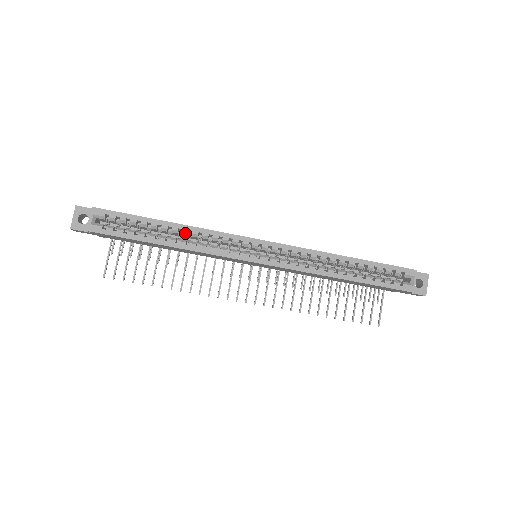
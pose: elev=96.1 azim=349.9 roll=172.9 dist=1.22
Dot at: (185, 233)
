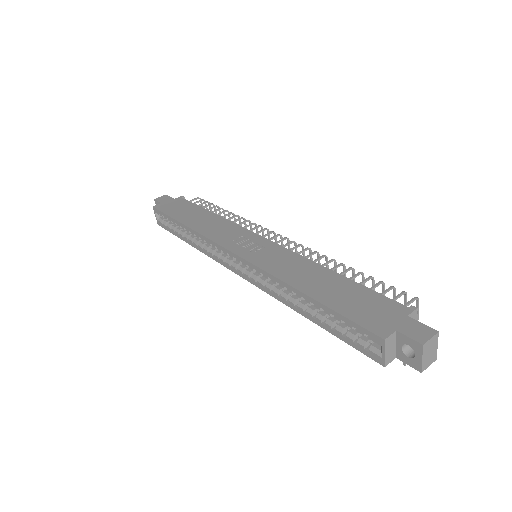
Dot at: (194, 235)
